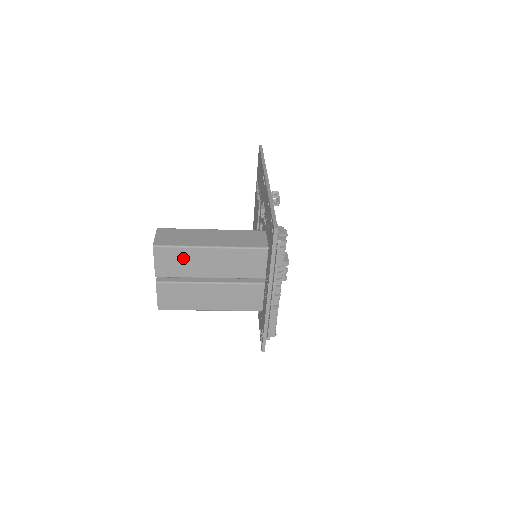
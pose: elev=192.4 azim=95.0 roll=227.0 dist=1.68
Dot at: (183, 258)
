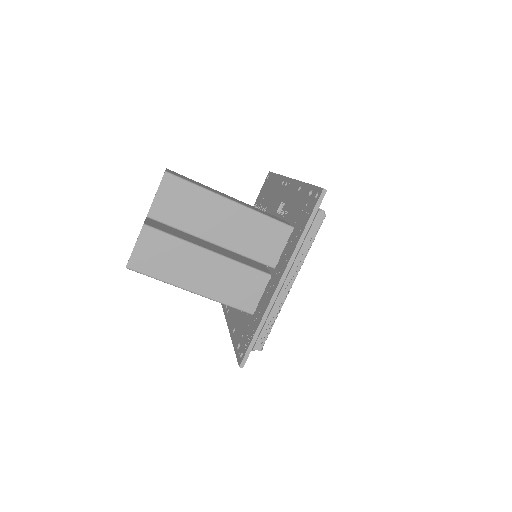
Dot at: (193, 202)
